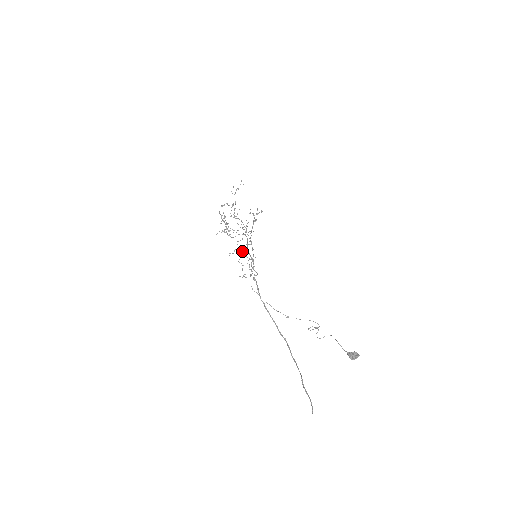
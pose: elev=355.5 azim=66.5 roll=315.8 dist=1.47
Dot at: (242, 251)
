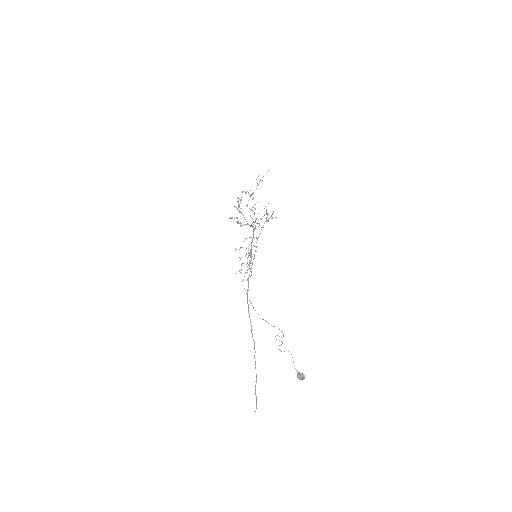
Dot at: occluded
